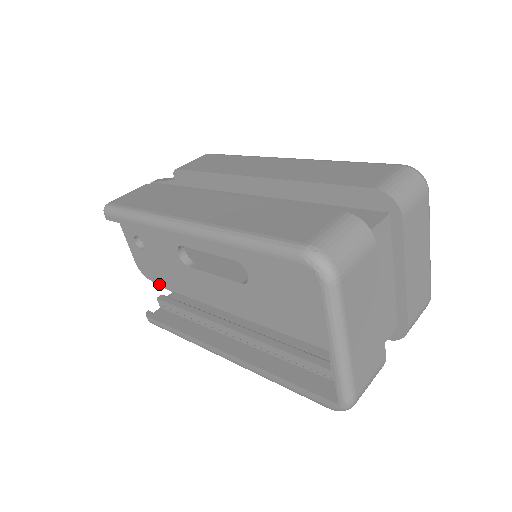
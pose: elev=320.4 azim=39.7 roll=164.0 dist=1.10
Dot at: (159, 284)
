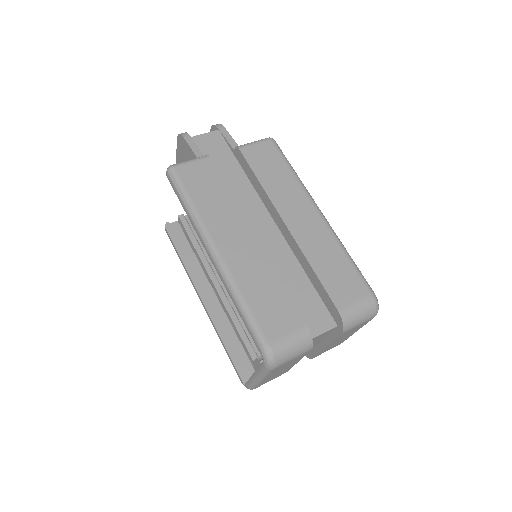
Dot at: occluded
